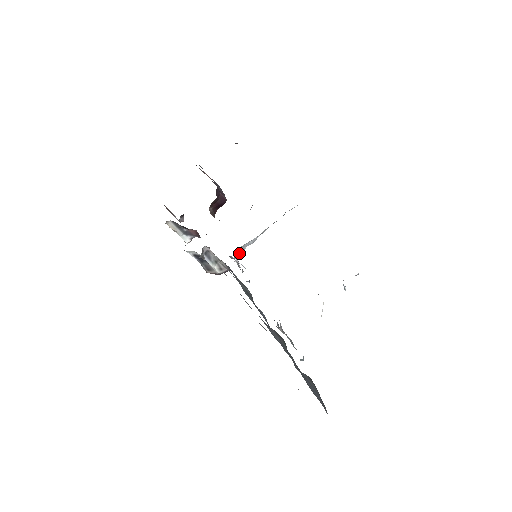
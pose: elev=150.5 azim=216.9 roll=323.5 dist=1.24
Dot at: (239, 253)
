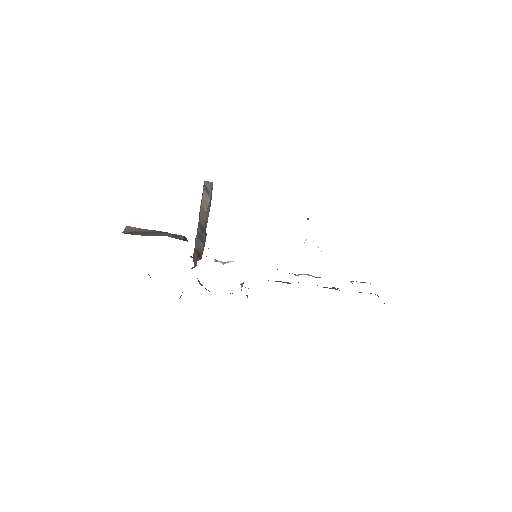
Dot at: occluded
